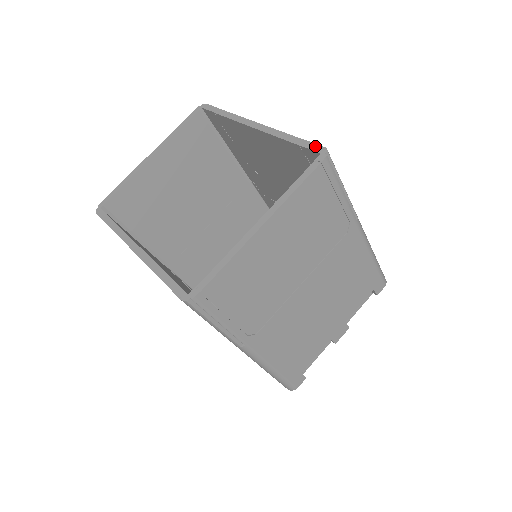
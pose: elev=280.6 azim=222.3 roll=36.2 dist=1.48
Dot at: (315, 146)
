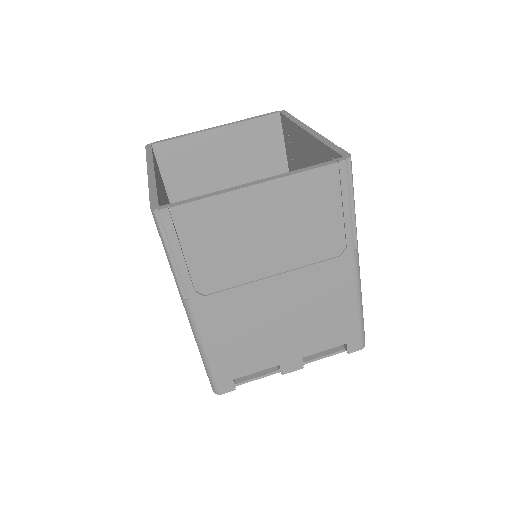
Dot at: (343, 151)
